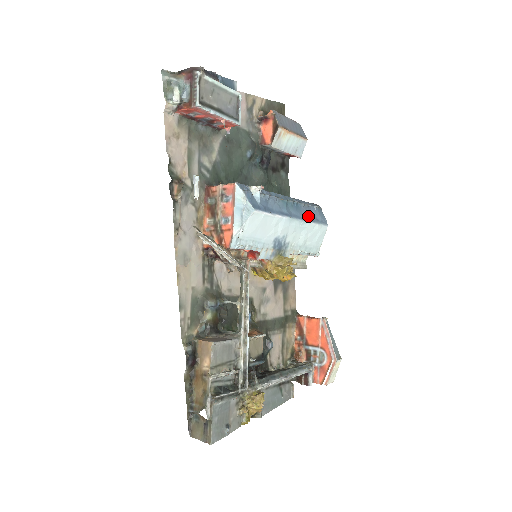
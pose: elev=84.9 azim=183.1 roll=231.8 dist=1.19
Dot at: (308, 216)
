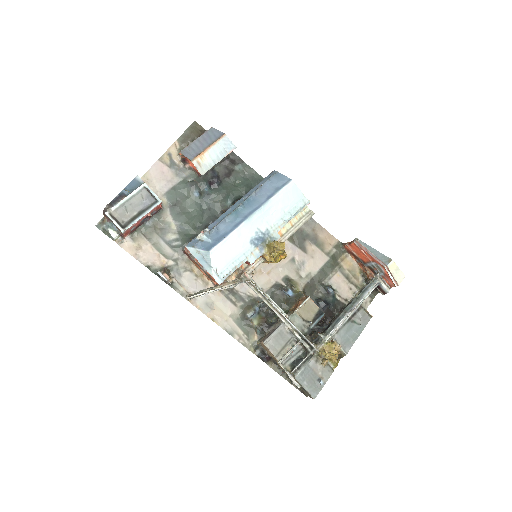
Dot at: (265, 197)
